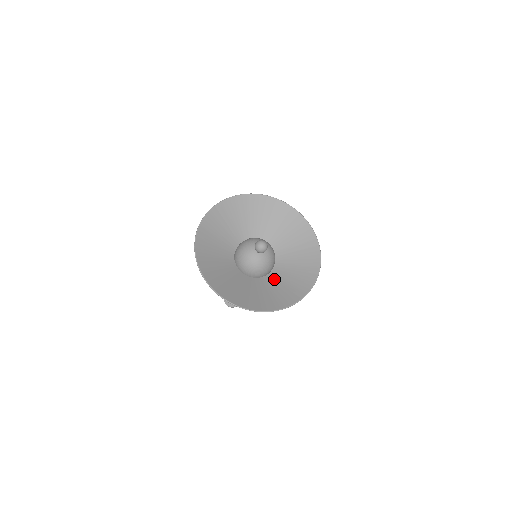
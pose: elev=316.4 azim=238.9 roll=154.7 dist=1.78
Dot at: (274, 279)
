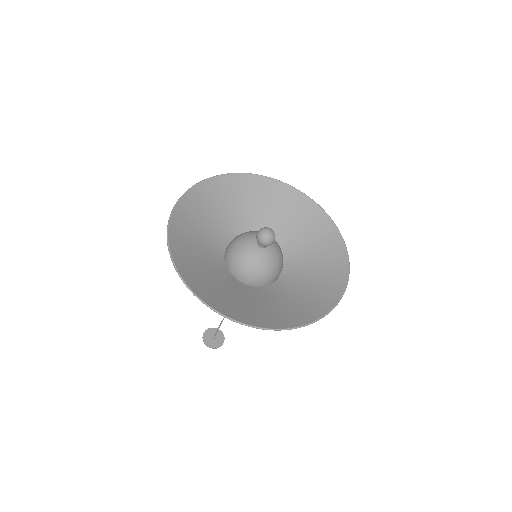
Dot at: (292, 279)
